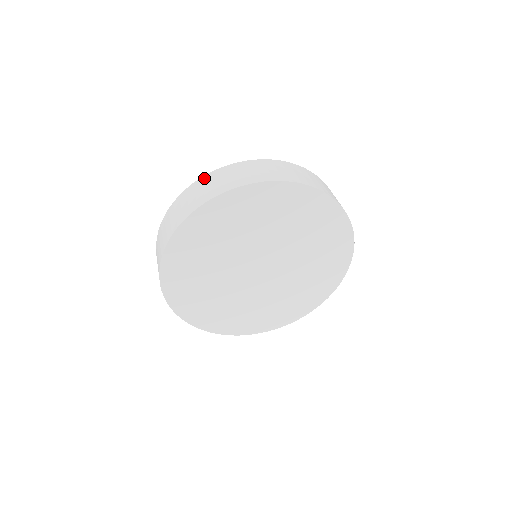
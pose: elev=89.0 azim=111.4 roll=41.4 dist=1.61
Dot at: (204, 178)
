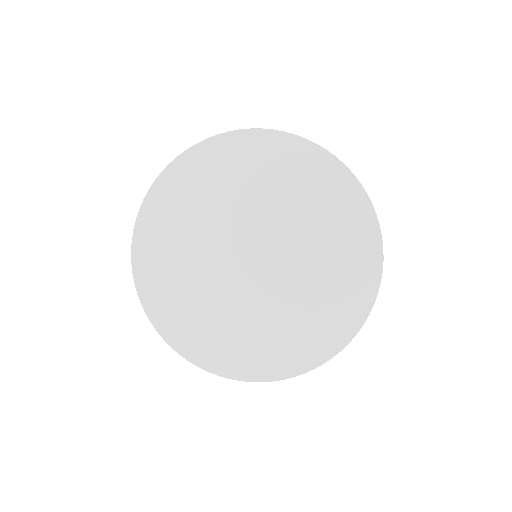
Dot at: occluded
